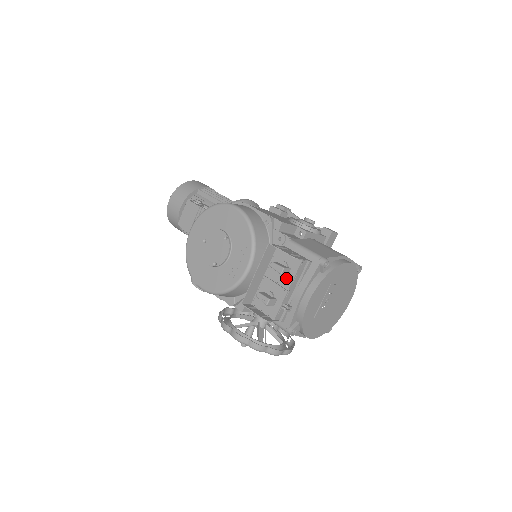
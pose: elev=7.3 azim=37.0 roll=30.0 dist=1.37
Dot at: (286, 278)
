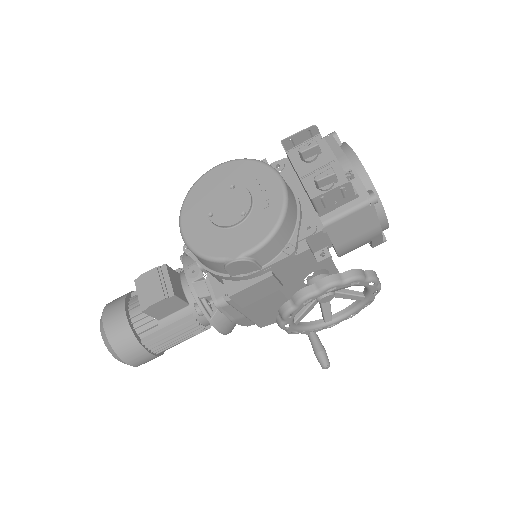
Dot at: (322, 156)
